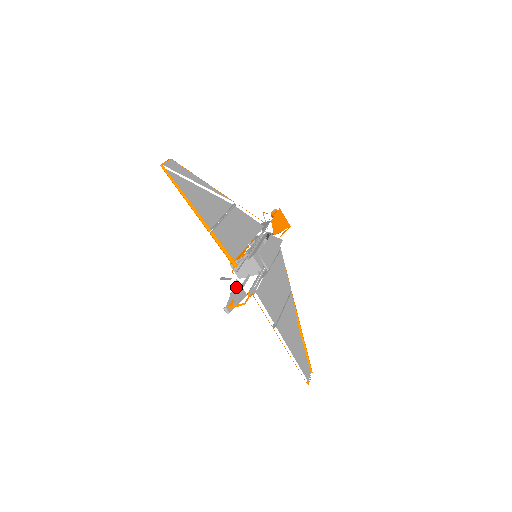
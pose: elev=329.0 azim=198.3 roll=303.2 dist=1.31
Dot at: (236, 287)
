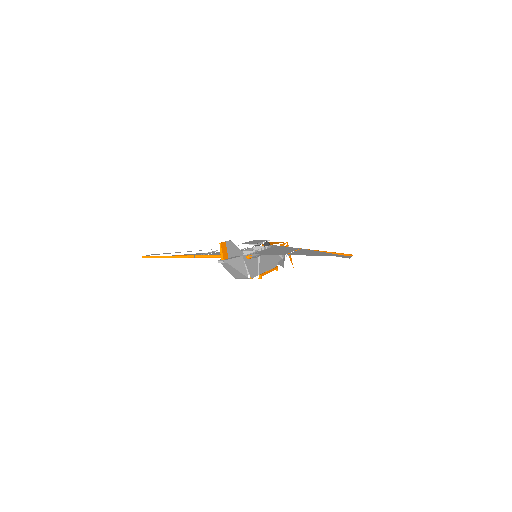
Dot at: occluded
